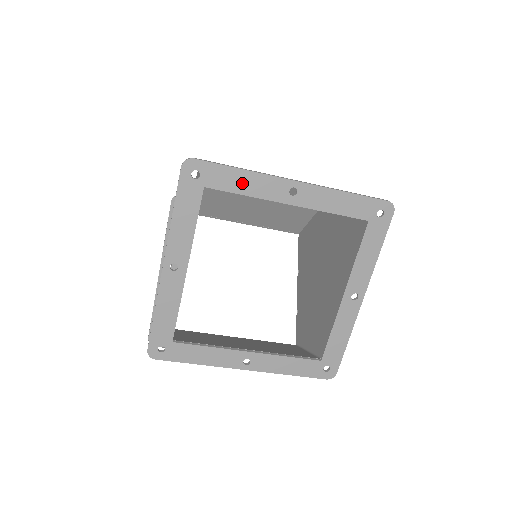
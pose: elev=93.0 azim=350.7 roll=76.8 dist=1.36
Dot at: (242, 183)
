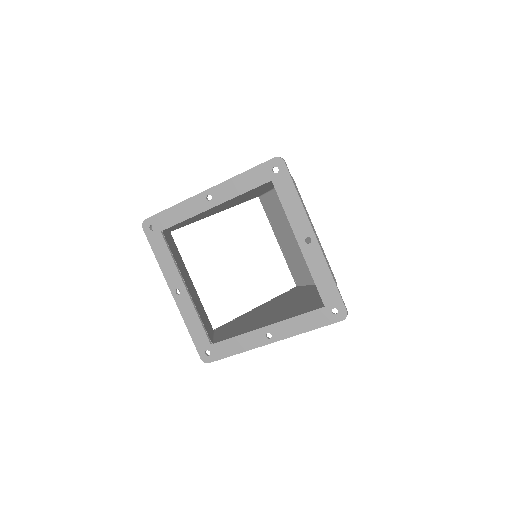
Dot at: (291, 203)
